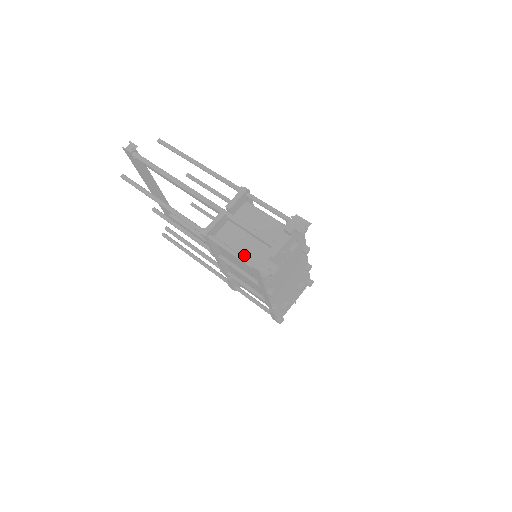
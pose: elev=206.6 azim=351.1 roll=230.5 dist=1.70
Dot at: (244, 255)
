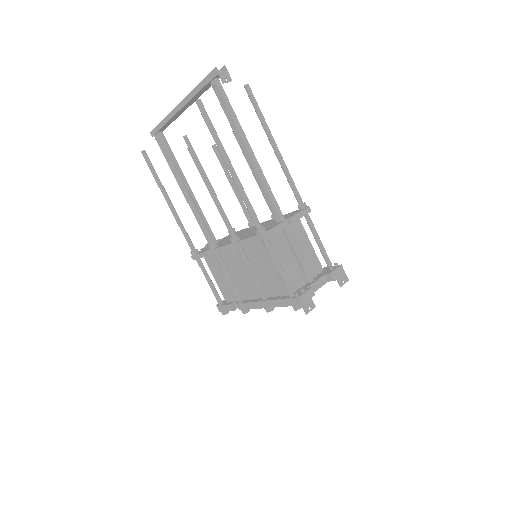
Dot at: occluded
